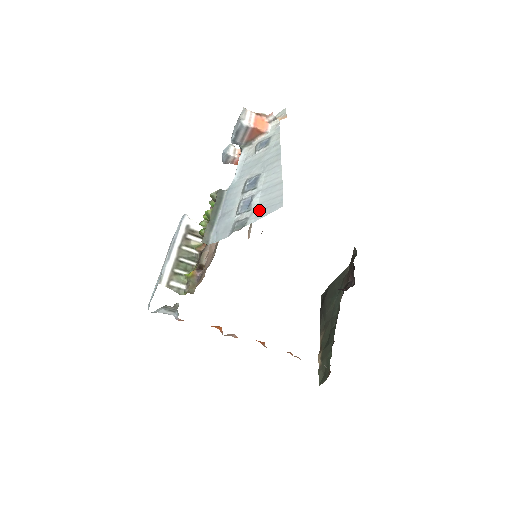
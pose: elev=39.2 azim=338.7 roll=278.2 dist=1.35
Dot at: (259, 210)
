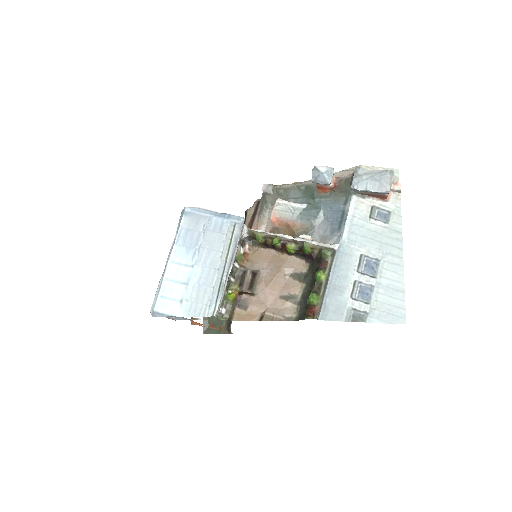
Dot at: (379, 311)
